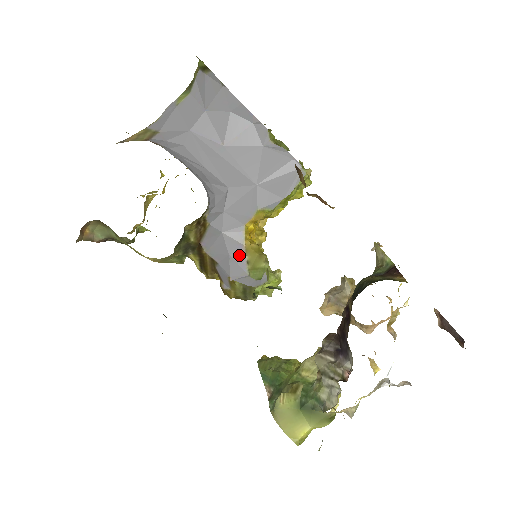
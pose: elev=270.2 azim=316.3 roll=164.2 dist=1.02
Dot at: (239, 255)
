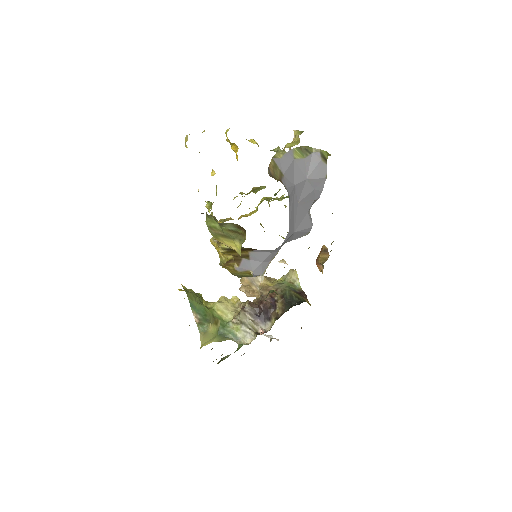
Dot at: (266, 264)
